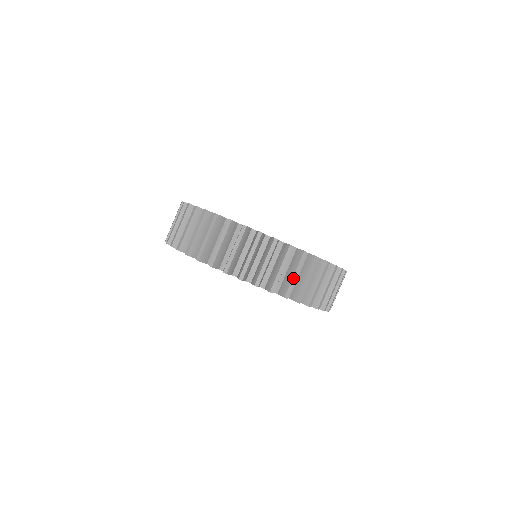
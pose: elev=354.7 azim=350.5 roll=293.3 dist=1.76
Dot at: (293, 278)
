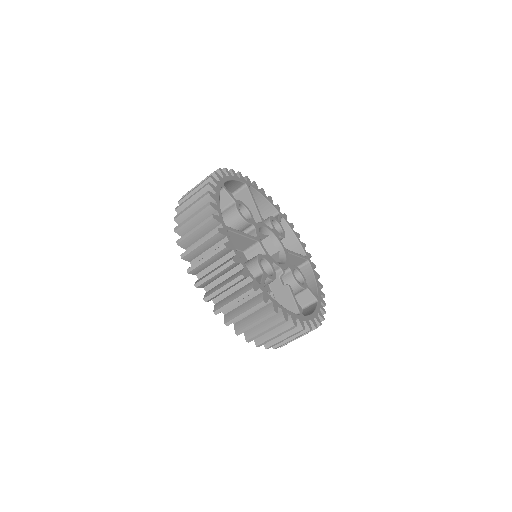
Dot at: (202, 259)
